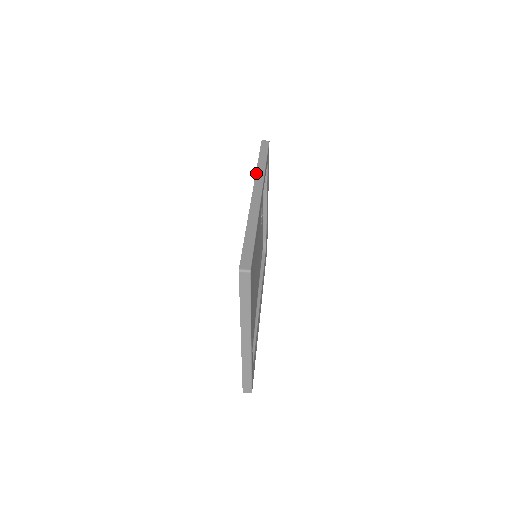
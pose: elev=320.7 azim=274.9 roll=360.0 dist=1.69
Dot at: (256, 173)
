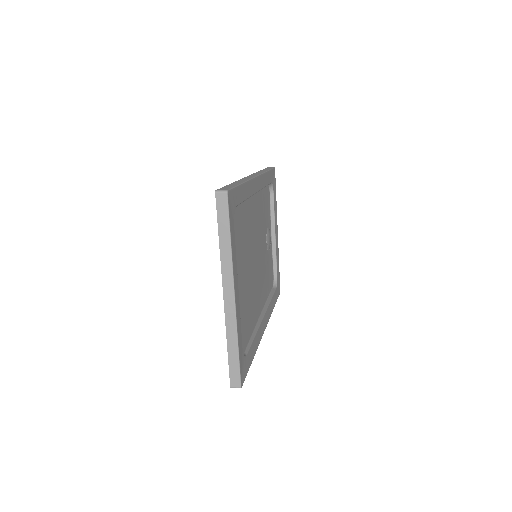
Dot at: occluded
